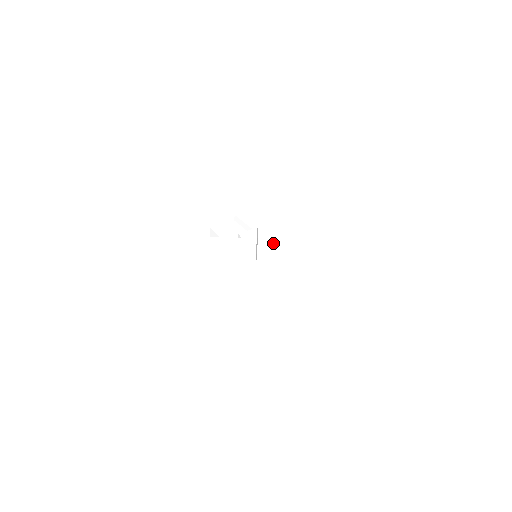
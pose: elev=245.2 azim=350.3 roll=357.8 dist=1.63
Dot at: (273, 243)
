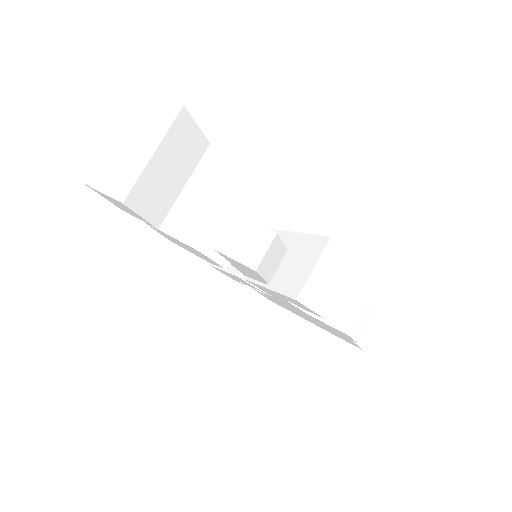
Dot at: (280, 235)
